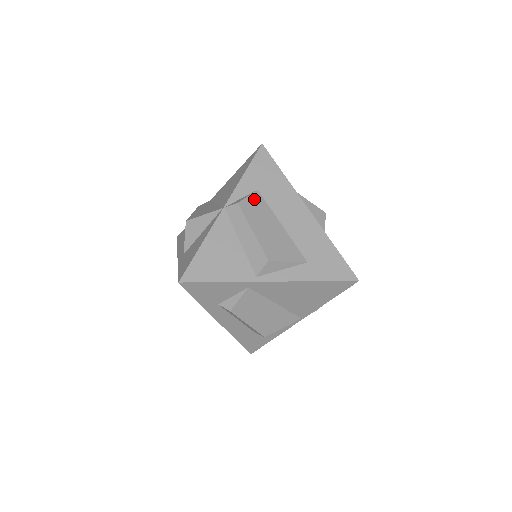
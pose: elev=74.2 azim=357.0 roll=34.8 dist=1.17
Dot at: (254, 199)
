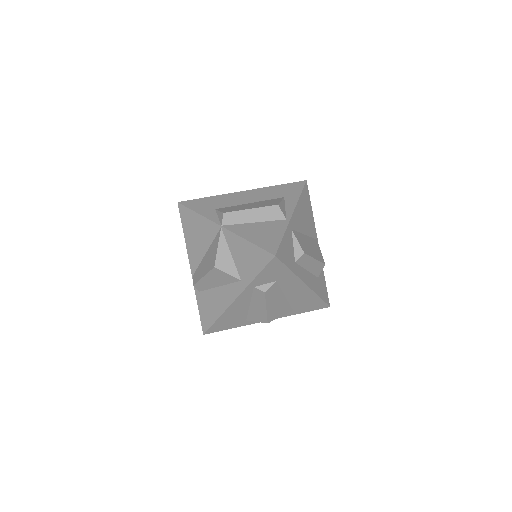
Dot at: (223, 210)
